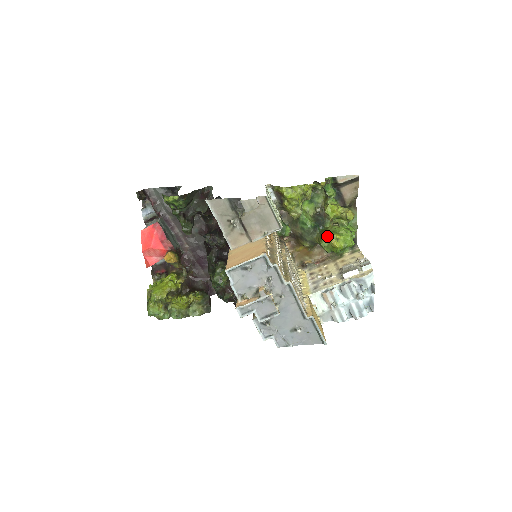
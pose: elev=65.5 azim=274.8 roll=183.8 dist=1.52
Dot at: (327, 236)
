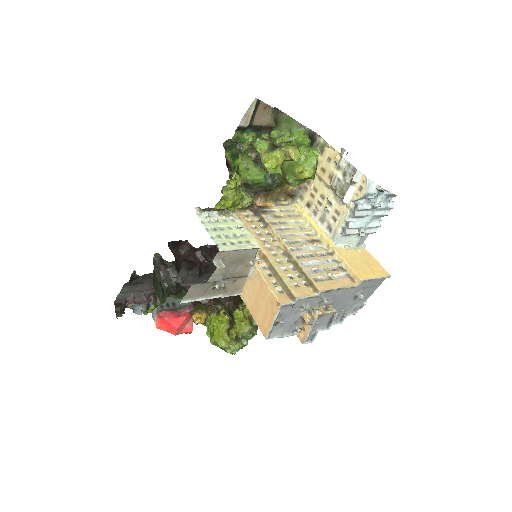
Dot at: (290, 177)
